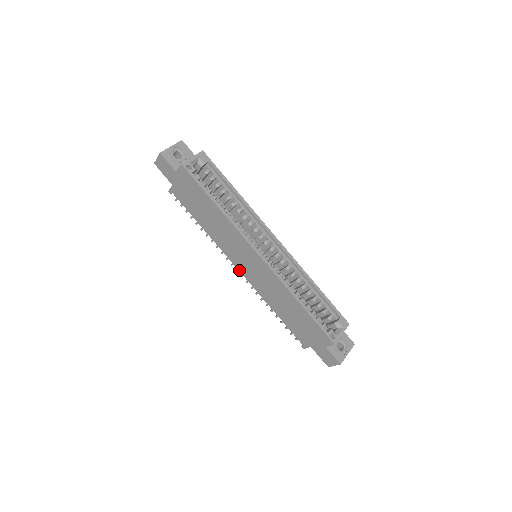
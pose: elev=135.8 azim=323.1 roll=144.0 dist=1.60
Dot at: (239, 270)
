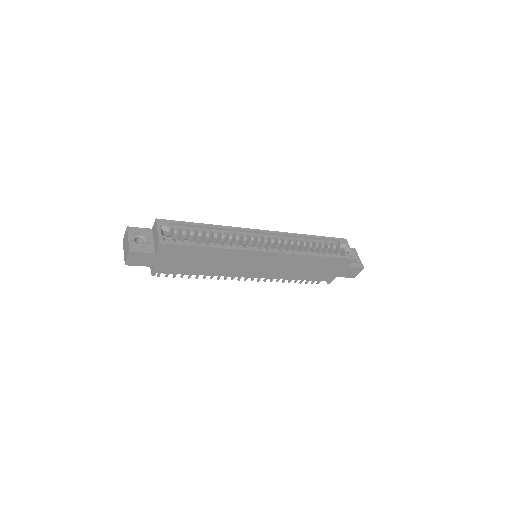
Dot at: (252, 277)
